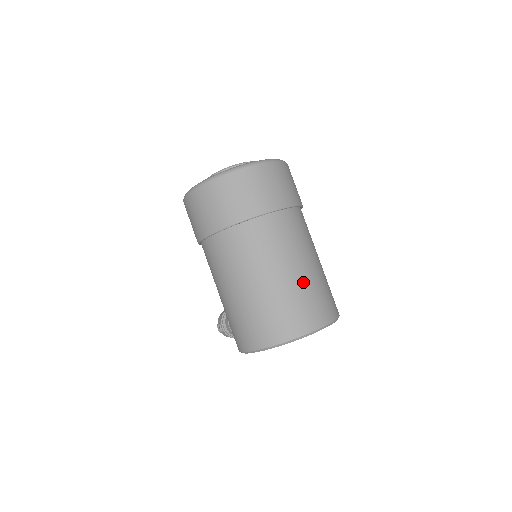
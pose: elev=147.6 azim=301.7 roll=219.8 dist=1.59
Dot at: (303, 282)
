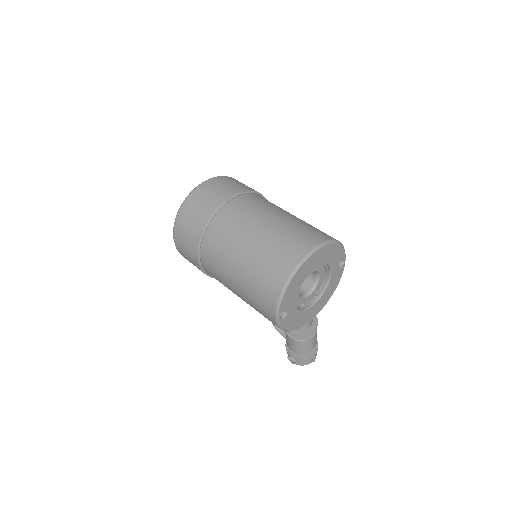
Dot at: (280, 227)
